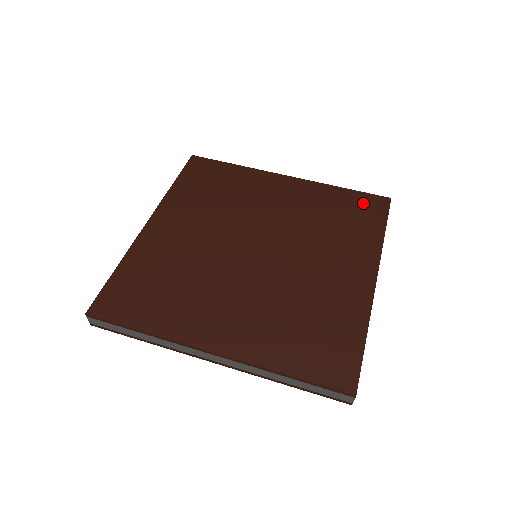
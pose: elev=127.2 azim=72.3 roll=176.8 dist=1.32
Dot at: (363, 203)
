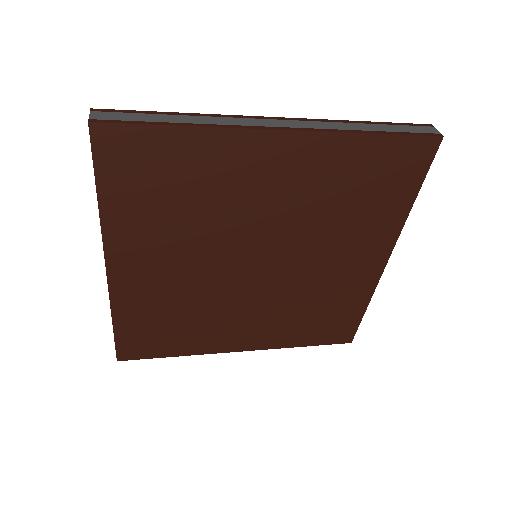
Dot at: occluded
